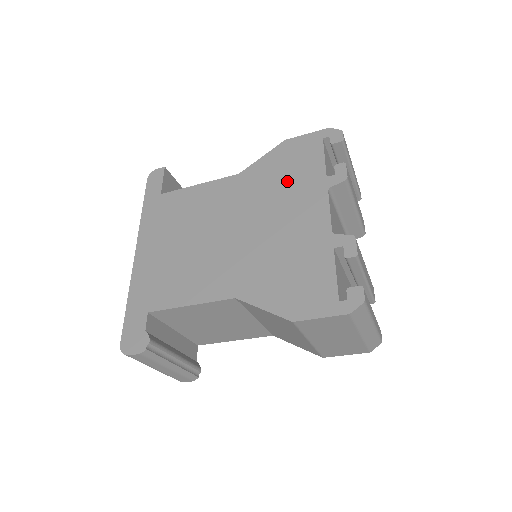
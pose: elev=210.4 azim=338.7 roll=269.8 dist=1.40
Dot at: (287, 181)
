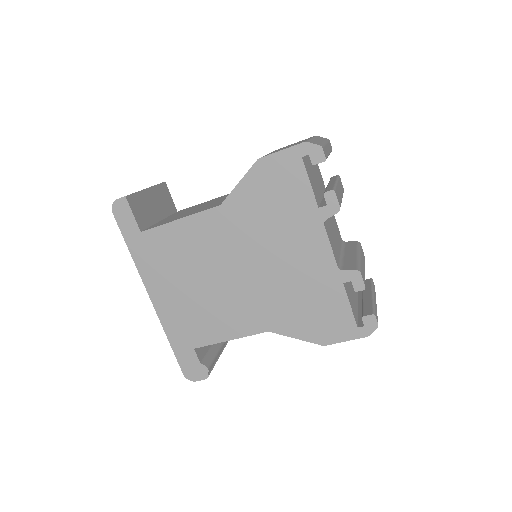
Dot at: (278, 214)
